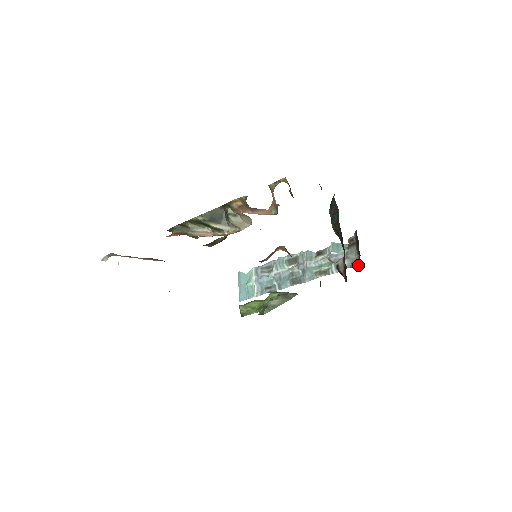
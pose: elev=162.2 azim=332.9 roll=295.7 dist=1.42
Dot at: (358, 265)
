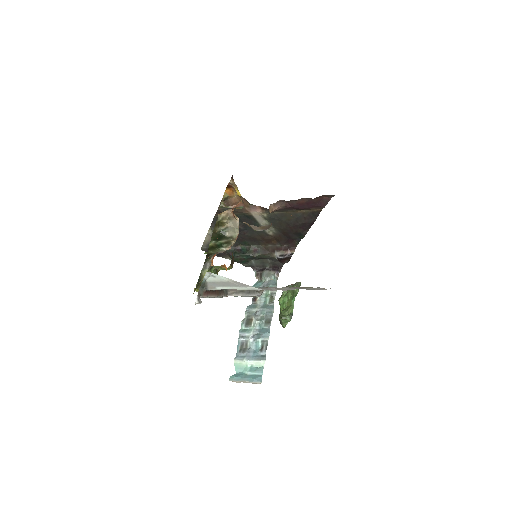
Dot at: (280, 269)
